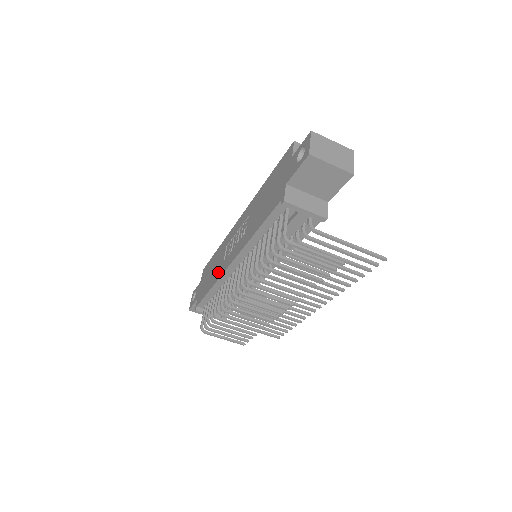
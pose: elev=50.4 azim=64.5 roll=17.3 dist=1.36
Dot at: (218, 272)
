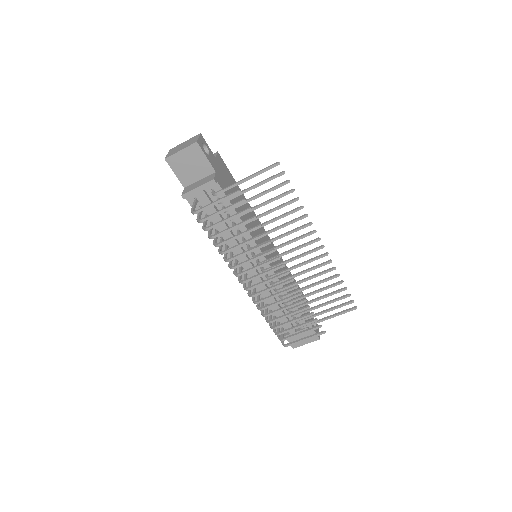
Dot at: occluded
